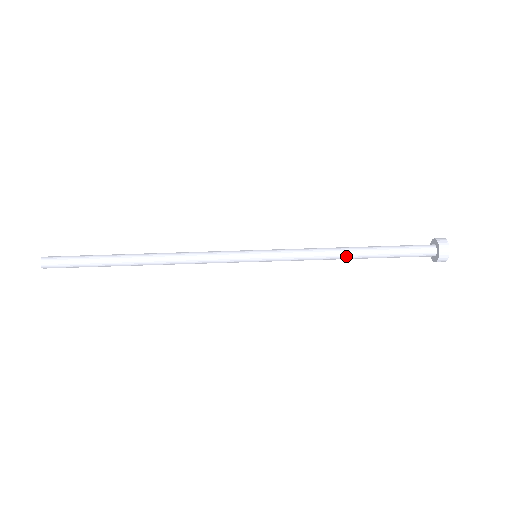
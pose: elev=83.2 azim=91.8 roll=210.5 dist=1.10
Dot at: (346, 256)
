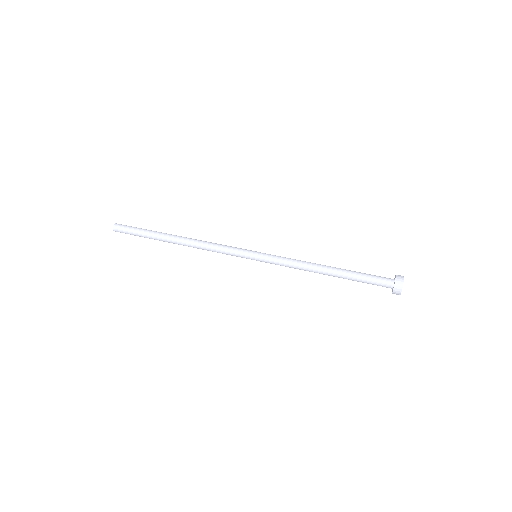
Dot at: (322, 266)
